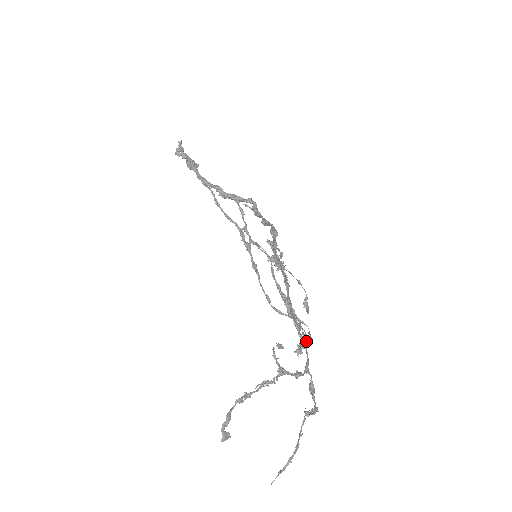
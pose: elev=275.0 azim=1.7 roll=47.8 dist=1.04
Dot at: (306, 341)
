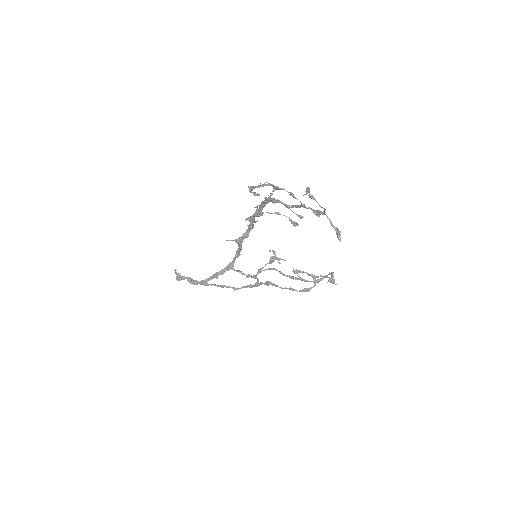
Dot at: (331, 274)
